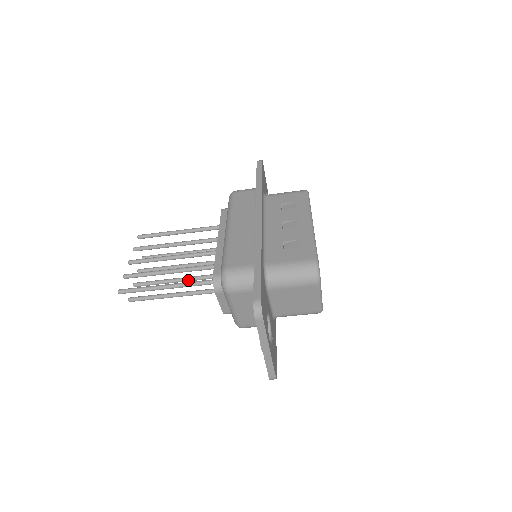
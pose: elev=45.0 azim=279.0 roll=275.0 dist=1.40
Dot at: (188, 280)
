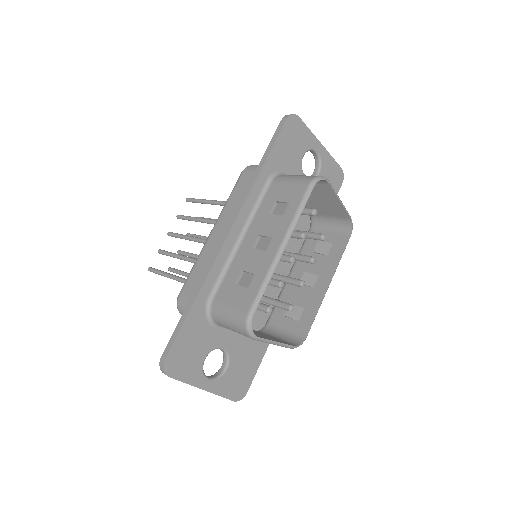
Dot at: occluded
